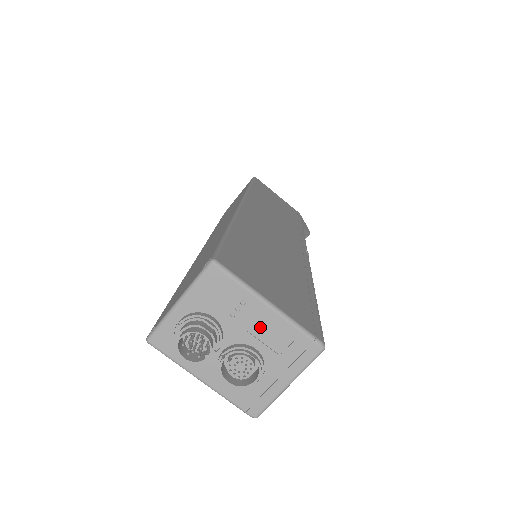
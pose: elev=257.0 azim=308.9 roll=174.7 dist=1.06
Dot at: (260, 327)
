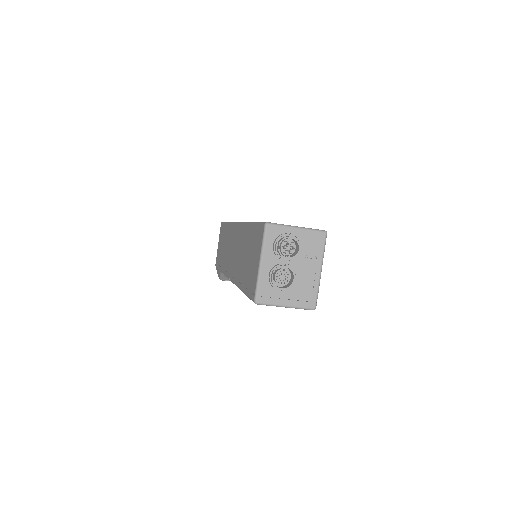
Dot at: (308, 273)
